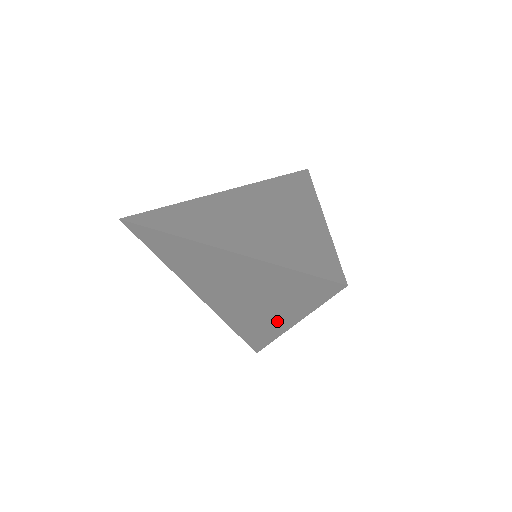
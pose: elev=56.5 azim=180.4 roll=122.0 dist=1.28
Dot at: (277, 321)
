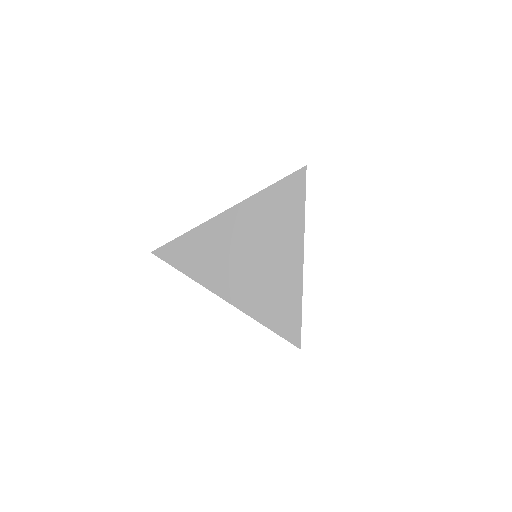
Dot at: (292, 262)
